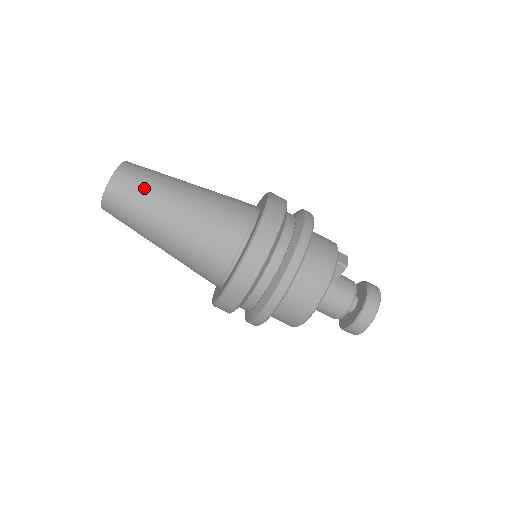
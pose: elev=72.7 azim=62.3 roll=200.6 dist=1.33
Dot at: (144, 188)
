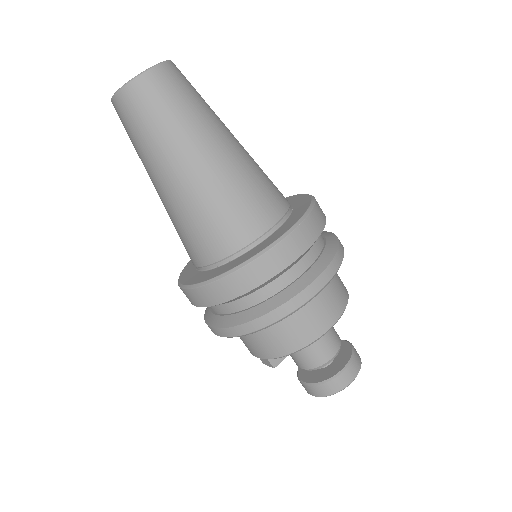
Dot at: occluded
